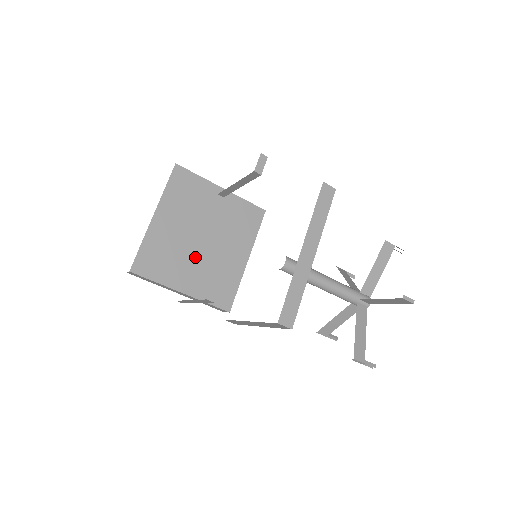
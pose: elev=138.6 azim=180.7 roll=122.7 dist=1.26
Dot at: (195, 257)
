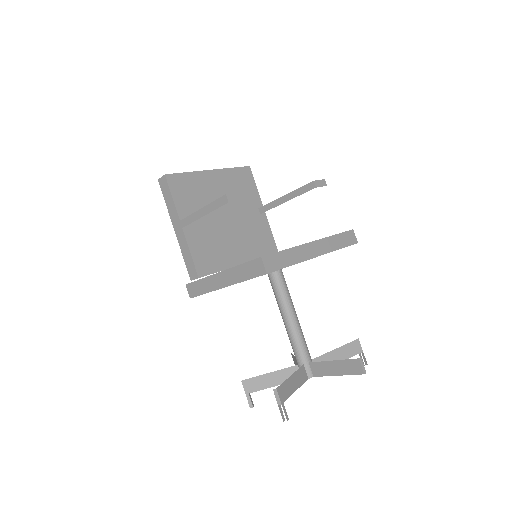
Dot at: (211, 219)
